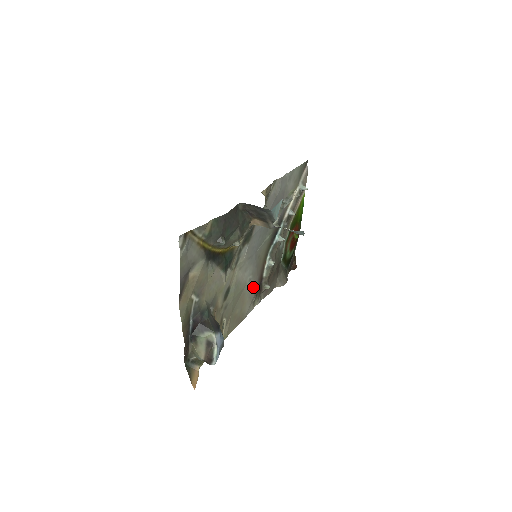
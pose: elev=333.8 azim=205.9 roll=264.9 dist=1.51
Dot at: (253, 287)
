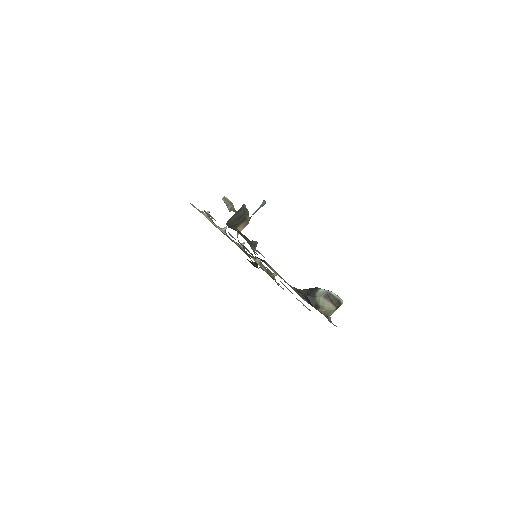
Dot at: occluded
